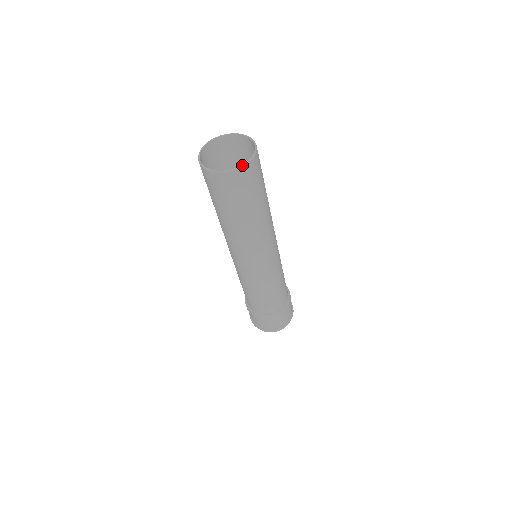
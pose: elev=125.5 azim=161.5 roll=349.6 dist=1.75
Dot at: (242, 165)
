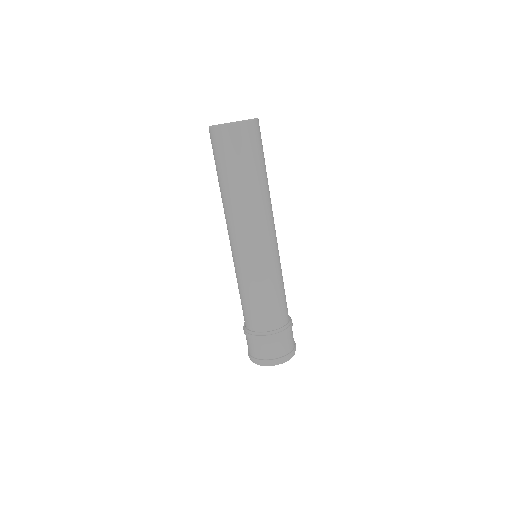
Dot at: (257, 118)
